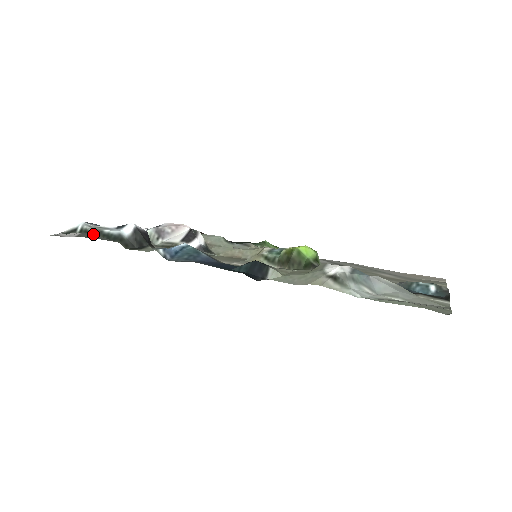
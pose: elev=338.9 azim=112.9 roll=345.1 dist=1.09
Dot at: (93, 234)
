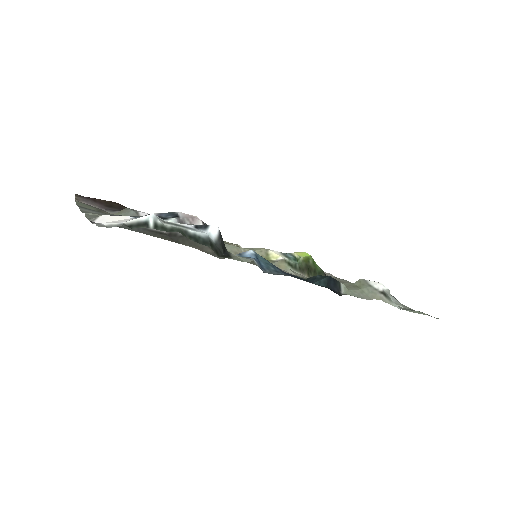
Dot at: occluded
